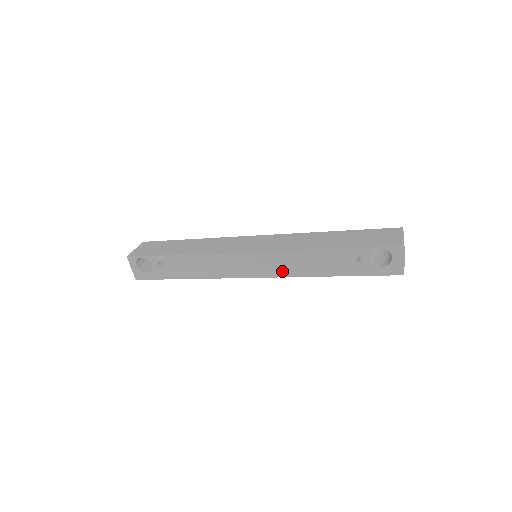
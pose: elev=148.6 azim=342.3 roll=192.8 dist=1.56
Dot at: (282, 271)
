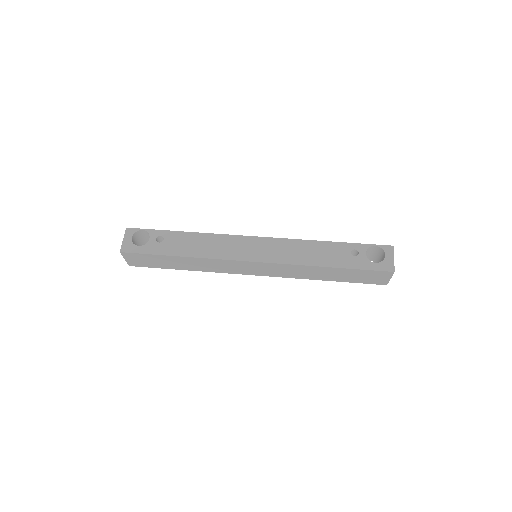
Dot at: (284, 258)
